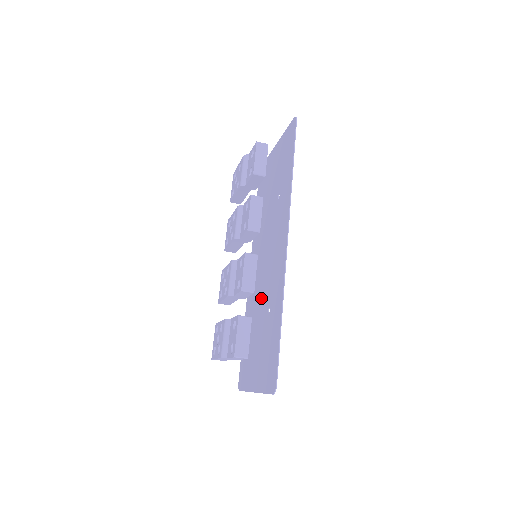
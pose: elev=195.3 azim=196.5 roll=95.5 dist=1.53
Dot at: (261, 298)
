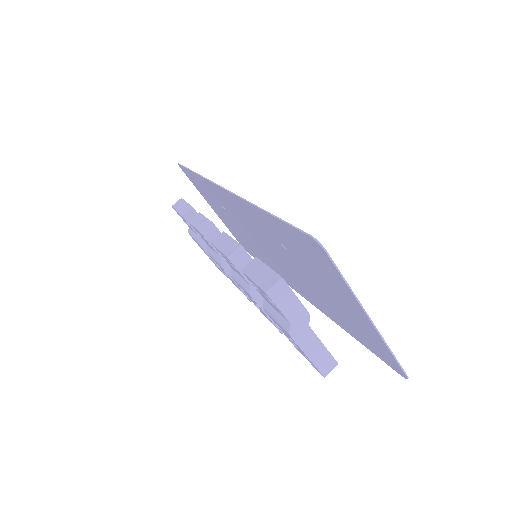
Dot at: (292, 268)
